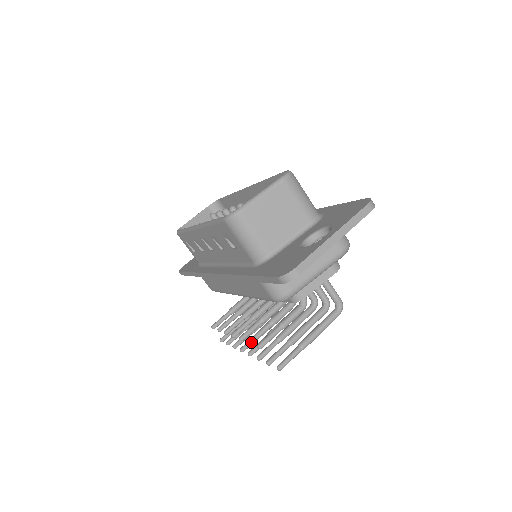
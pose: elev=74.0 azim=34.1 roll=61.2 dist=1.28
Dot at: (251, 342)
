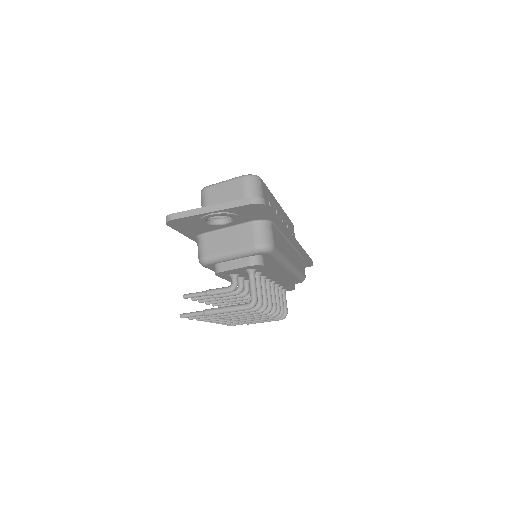
Dot at: (192, 298)
